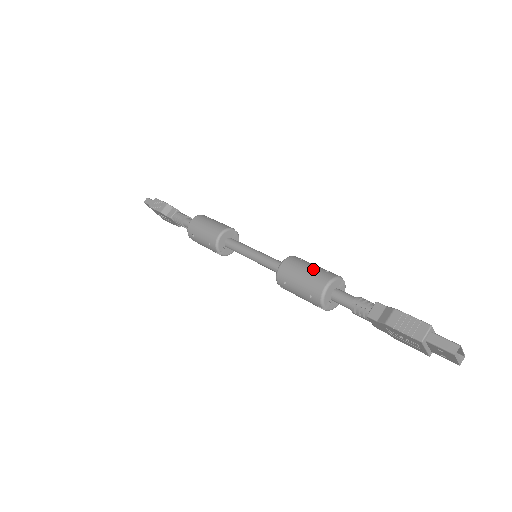
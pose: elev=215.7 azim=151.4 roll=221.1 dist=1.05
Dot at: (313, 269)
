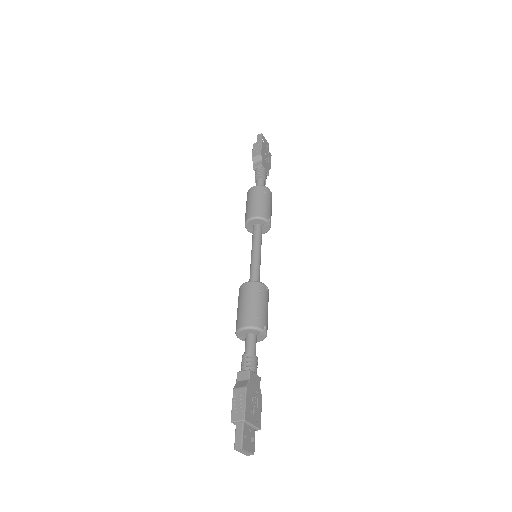
Dot at: (252, 307)
